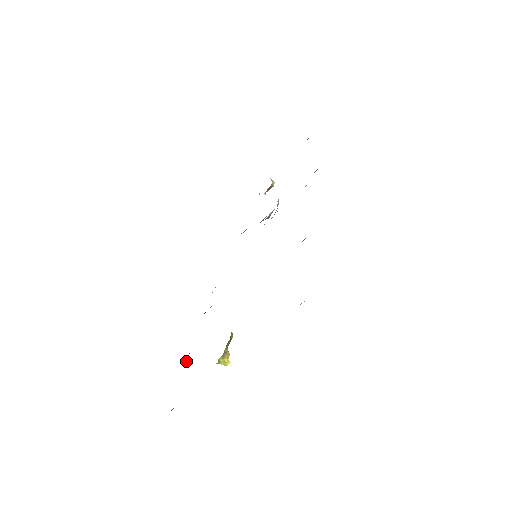
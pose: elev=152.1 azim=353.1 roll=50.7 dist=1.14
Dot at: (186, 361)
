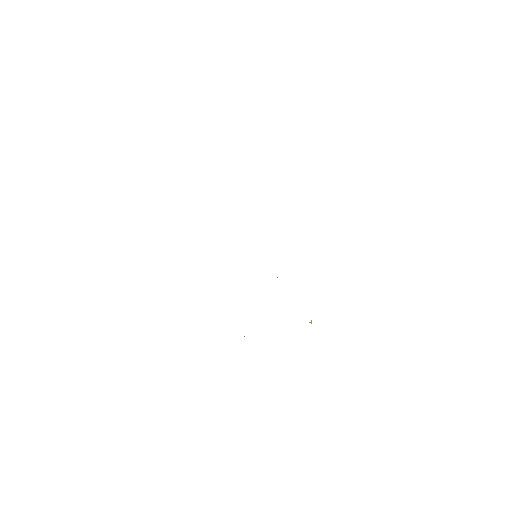
Dot at: (244, 336)
